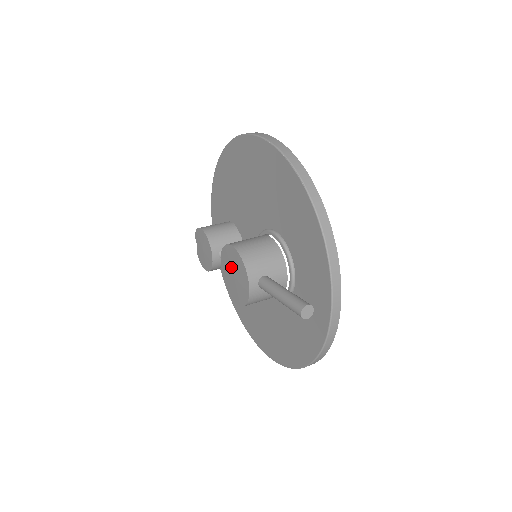
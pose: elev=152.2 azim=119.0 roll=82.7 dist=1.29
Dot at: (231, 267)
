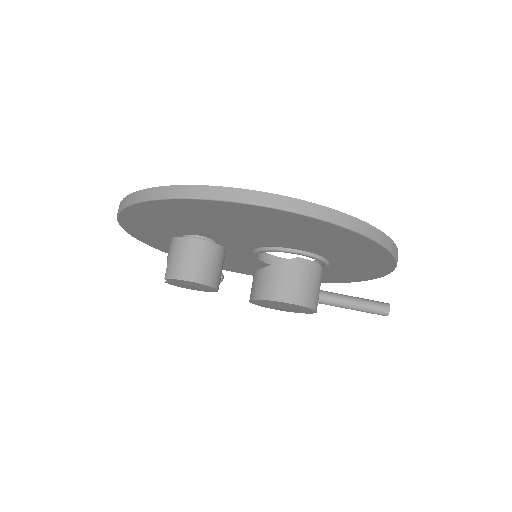
Dot at: (280, 306)
